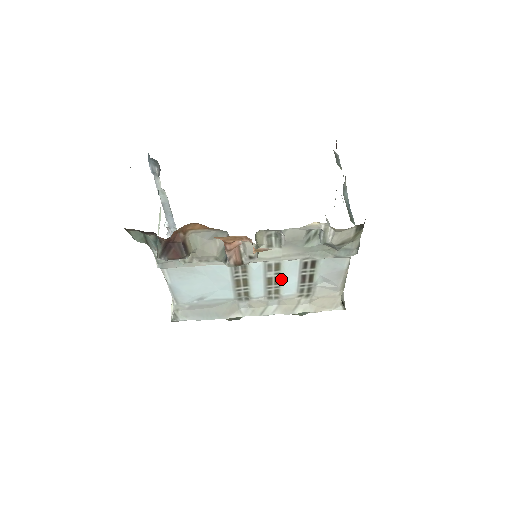
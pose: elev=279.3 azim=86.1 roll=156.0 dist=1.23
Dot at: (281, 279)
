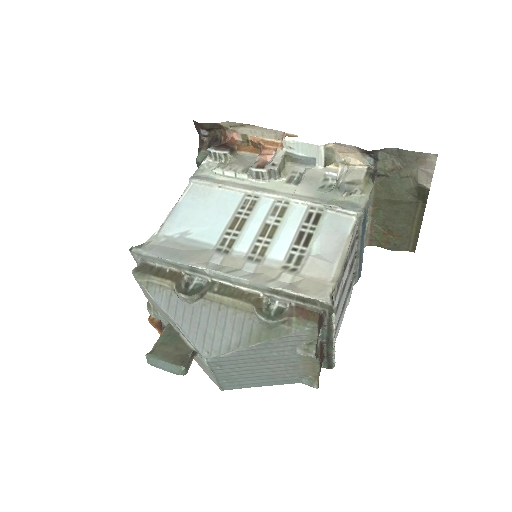
Dot at: (277, 231)
